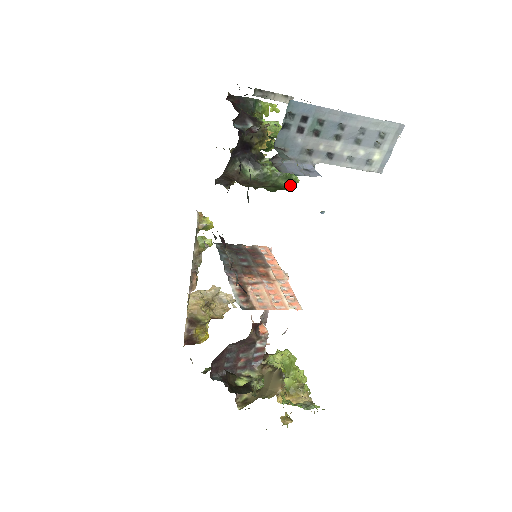
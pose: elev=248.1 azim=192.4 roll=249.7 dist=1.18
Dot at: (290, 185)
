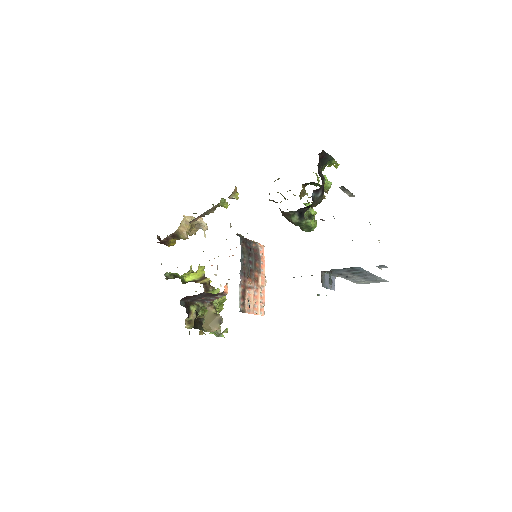
Dot at: (307, 231)
